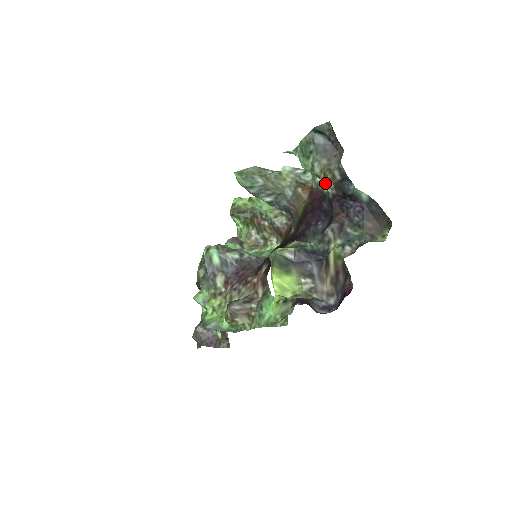
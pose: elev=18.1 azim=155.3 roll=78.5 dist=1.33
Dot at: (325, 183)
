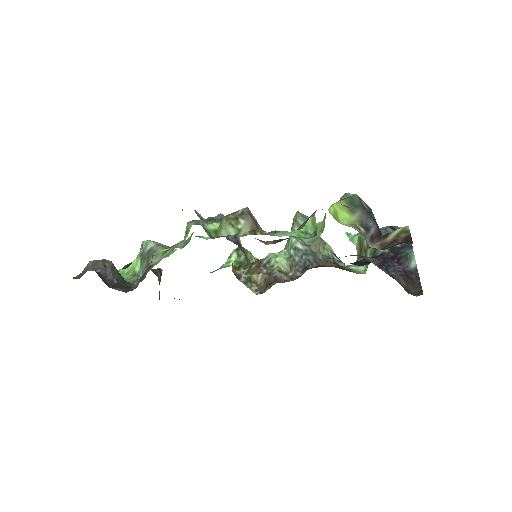
Dot at: occluded
